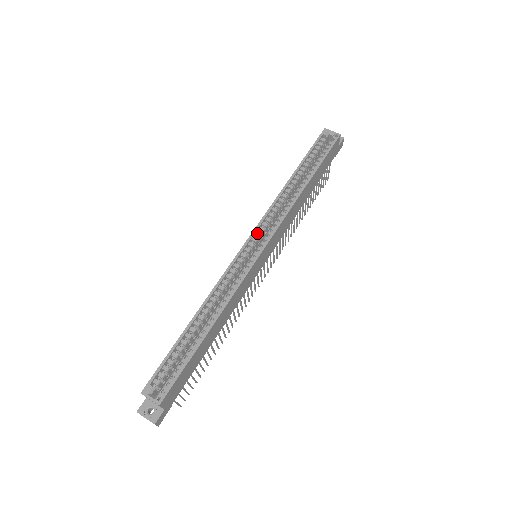
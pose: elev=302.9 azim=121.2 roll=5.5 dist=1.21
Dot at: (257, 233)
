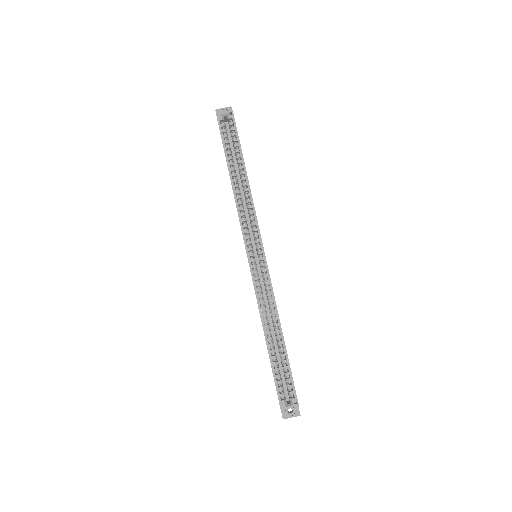
Dot at: (248, 243)
